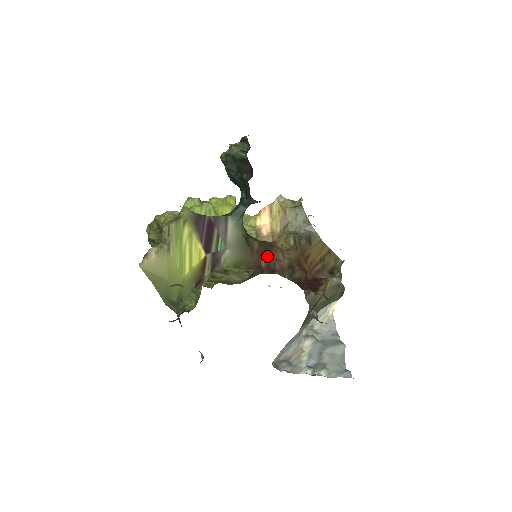
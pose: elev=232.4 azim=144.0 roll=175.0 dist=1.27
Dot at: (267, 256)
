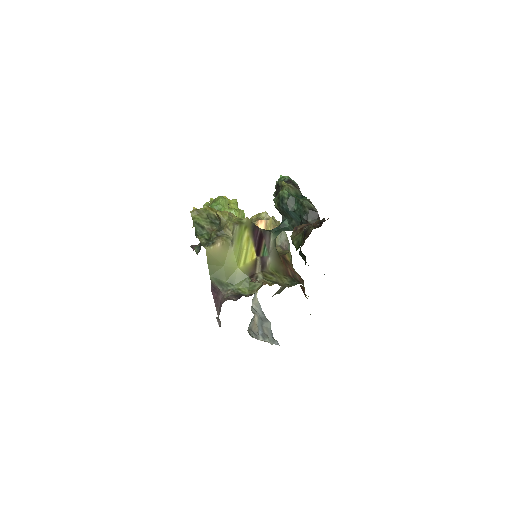
Dot at: (289, 268)
